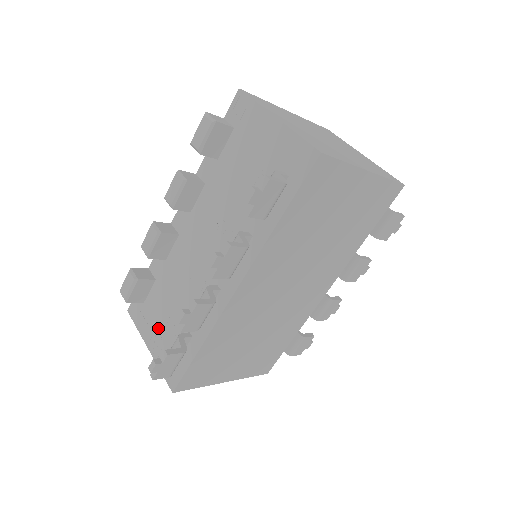
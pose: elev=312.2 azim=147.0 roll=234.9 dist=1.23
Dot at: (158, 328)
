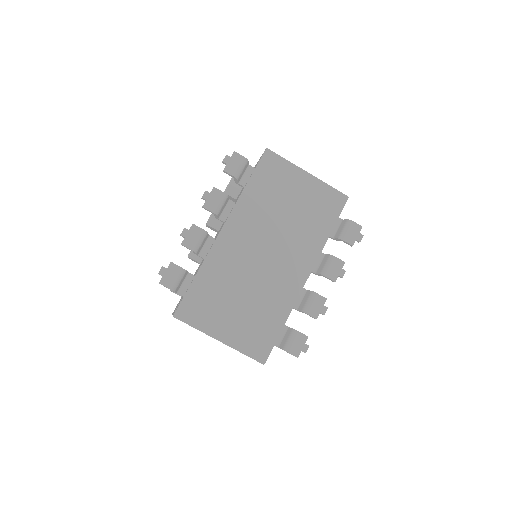
Dot at: occluded
